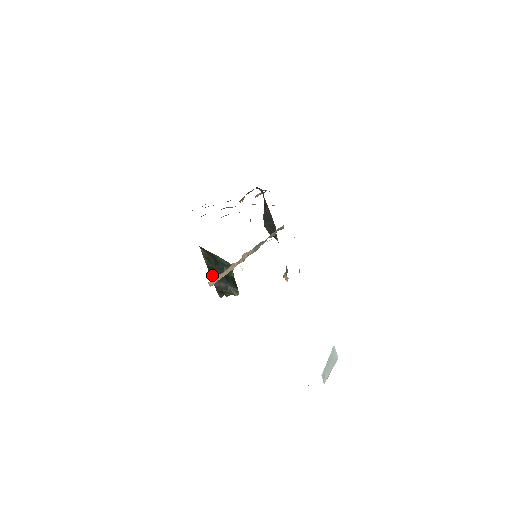
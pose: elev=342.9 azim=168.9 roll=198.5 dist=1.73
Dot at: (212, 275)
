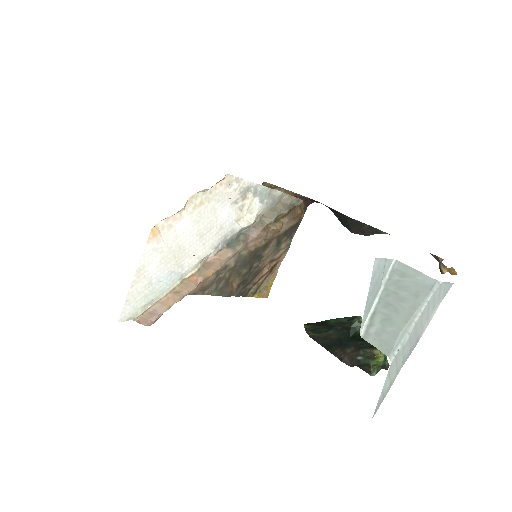
Dot at: (328, 347)
